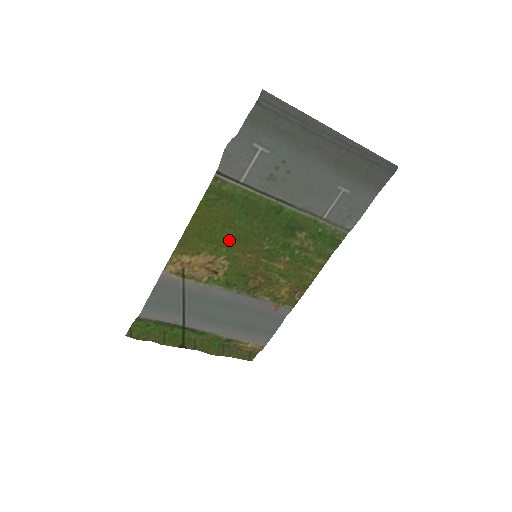
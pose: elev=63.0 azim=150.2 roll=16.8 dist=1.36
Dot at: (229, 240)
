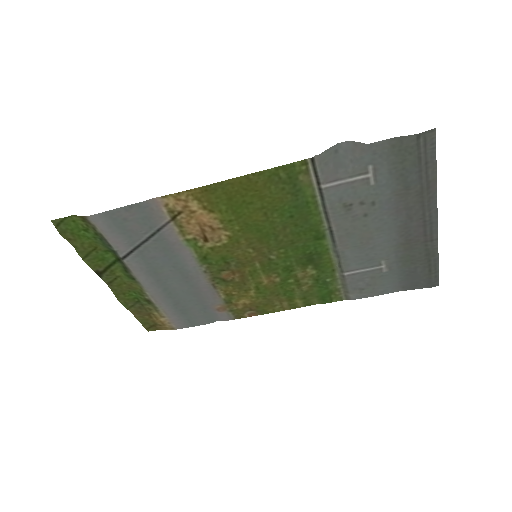
Dot at: (251, 224)
